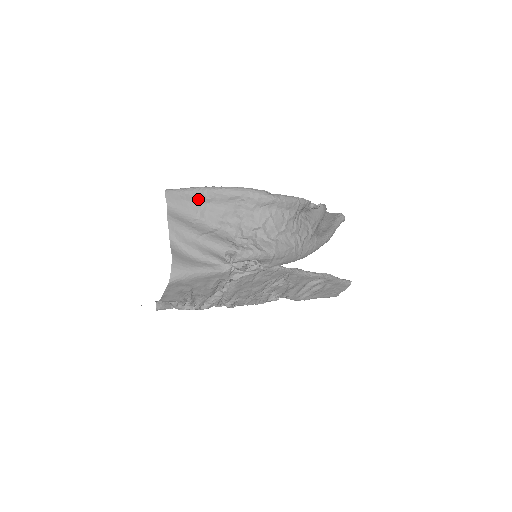
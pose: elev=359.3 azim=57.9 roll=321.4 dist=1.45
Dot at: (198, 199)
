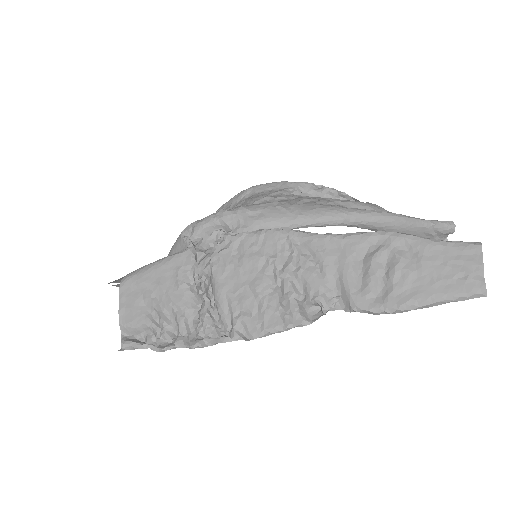
Dot at: occluded
